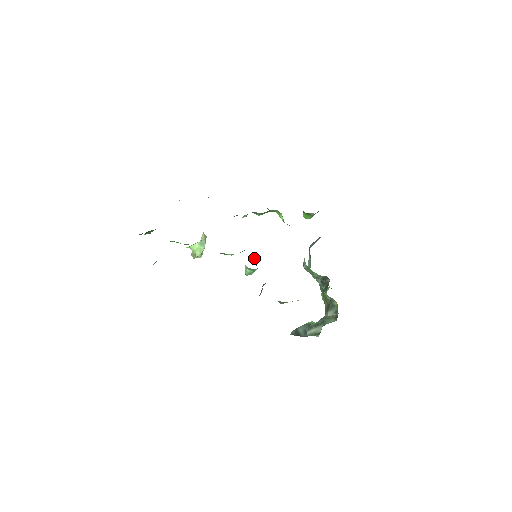
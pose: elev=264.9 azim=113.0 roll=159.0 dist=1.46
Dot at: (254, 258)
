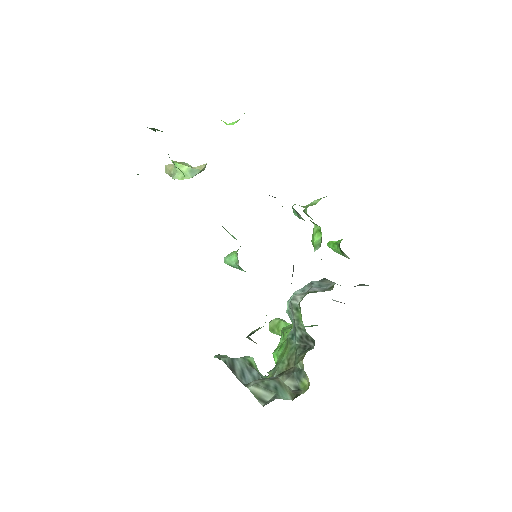
Dot at: occluded
